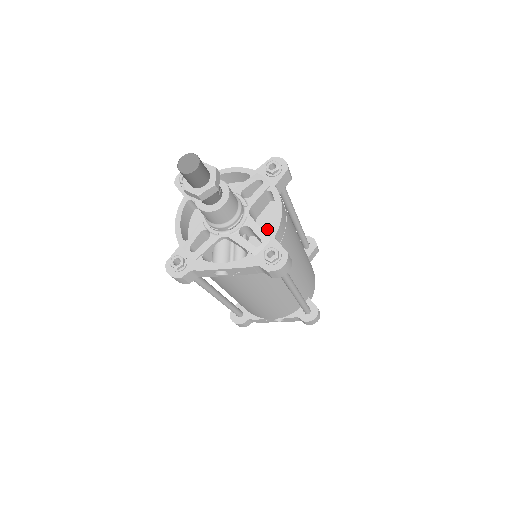
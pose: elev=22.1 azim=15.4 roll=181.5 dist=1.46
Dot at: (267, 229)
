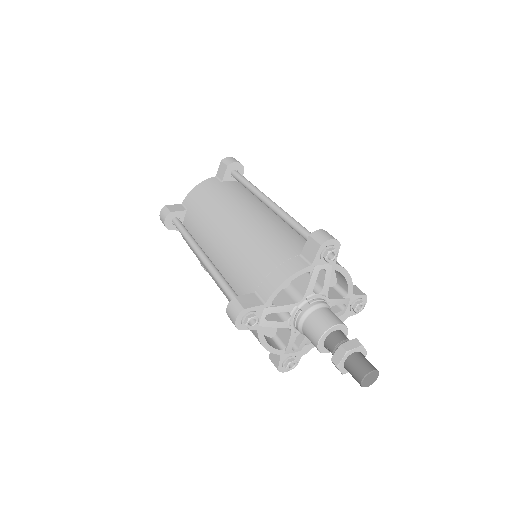
Dot at: occluded
